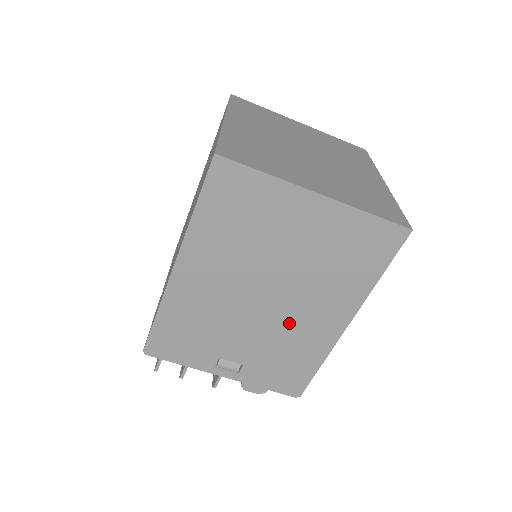
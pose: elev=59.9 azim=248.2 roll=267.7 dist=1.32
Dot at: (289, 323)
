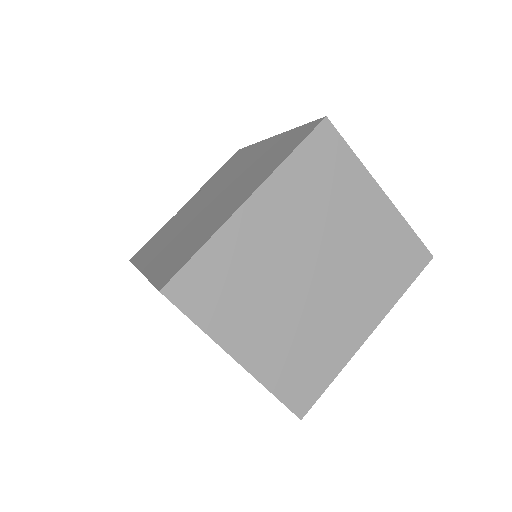
Dot at: occluded
